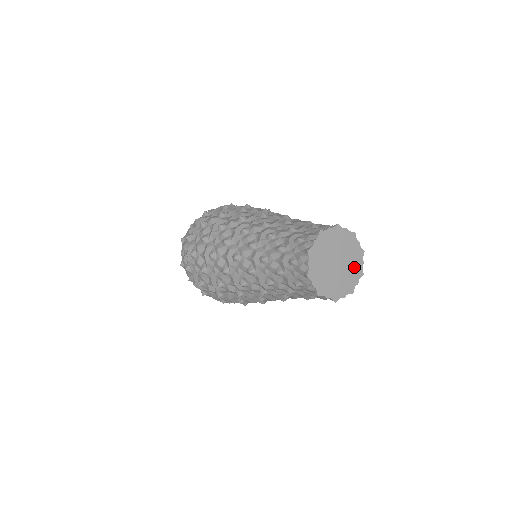
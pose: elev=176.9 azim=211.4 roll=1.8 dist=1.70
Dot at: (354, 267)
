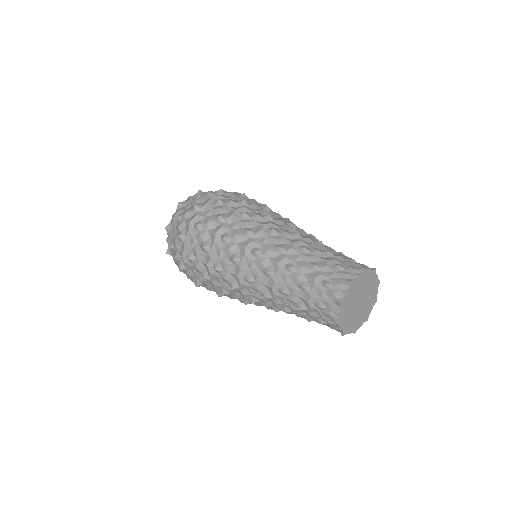
Dot at: (371, 298)
